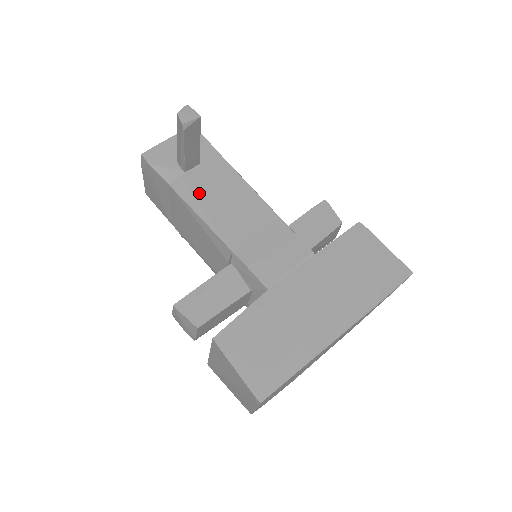
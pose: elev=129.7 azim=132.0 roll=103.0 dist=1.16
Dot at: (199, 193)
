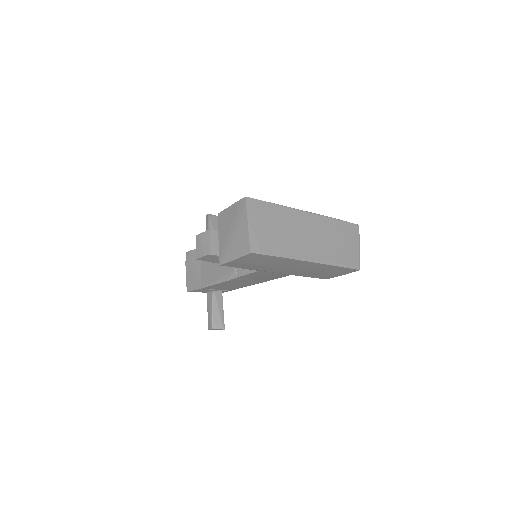
Dot at: occluded
